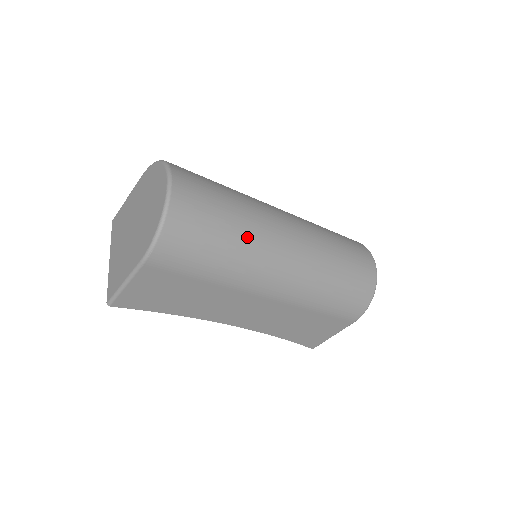
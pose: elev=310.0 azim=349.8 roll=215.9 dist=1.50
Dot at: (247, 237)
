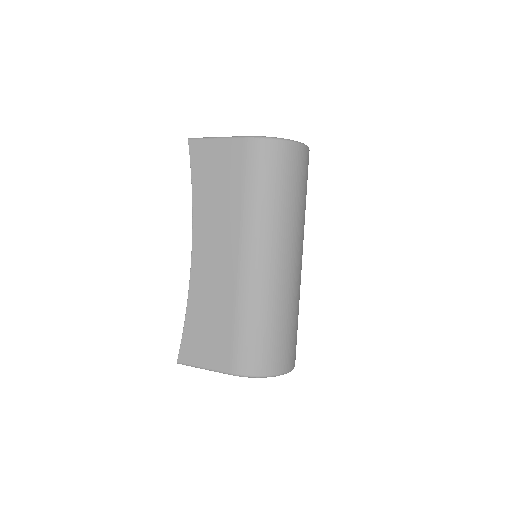
Dot at: (287, 215)
